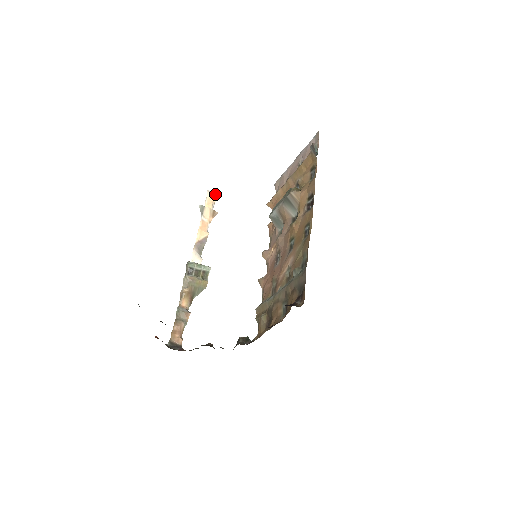
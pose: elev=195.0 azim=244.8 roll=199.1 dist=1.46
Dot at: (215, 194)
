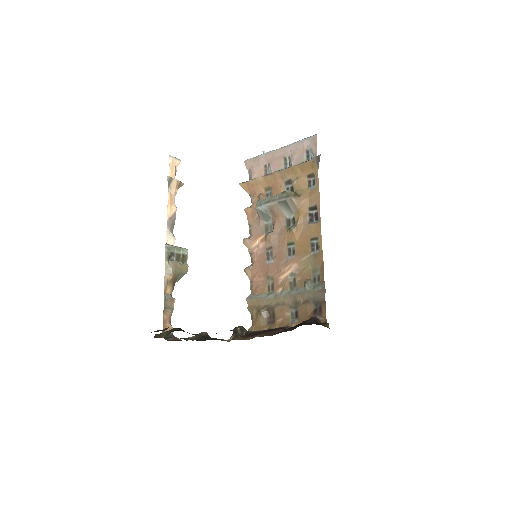
Dot at: (176, 159)
